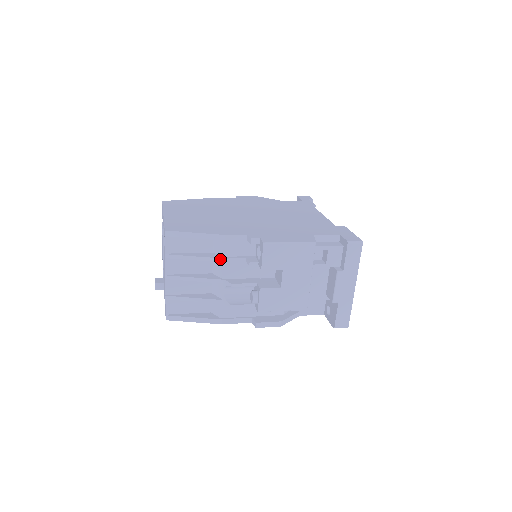
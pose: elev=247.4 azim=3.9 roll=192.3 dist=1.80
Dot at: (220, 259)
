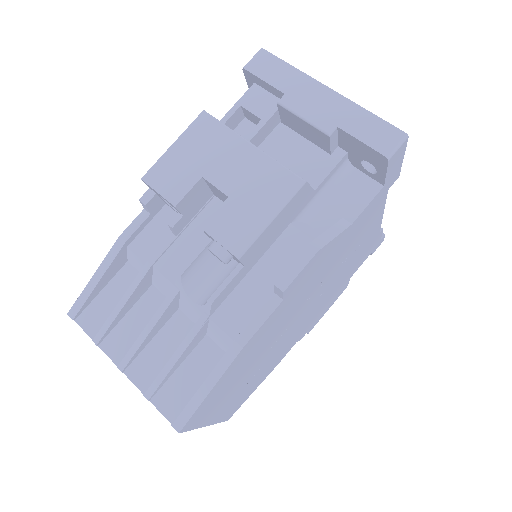
Dot at: (144, 268)
